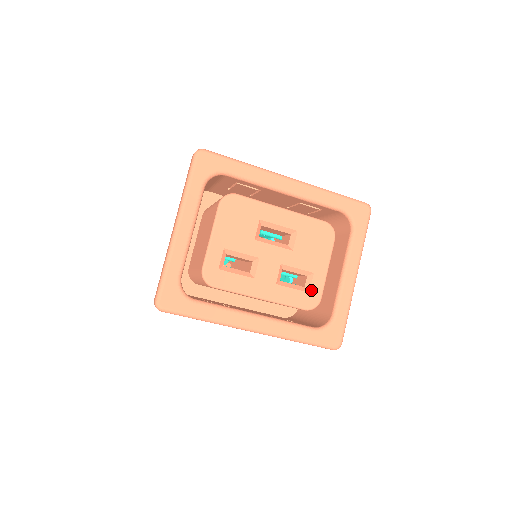
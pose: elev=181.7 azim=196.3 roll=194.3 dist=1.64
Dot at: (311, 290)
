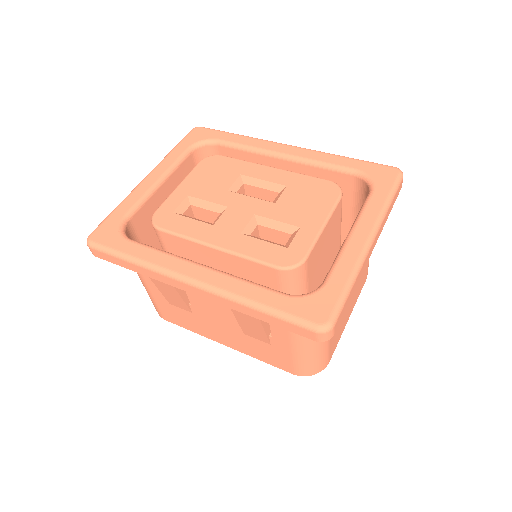
Dot at: (291, 245)
